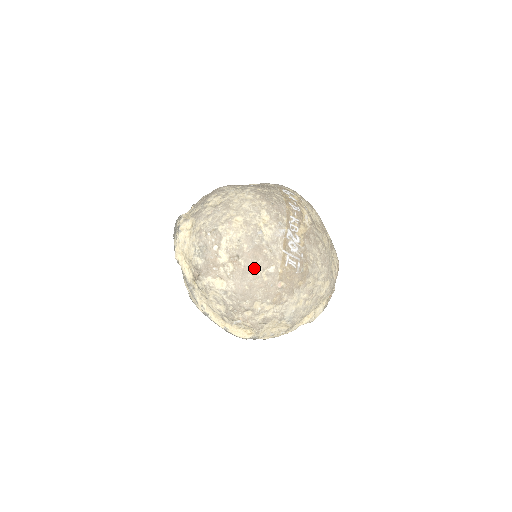
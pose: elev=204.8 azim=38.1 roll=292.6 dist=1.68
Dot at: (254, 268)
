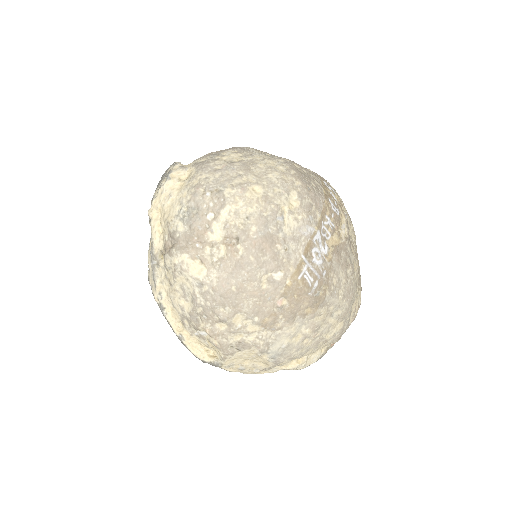
Dot at: (254, 264)
